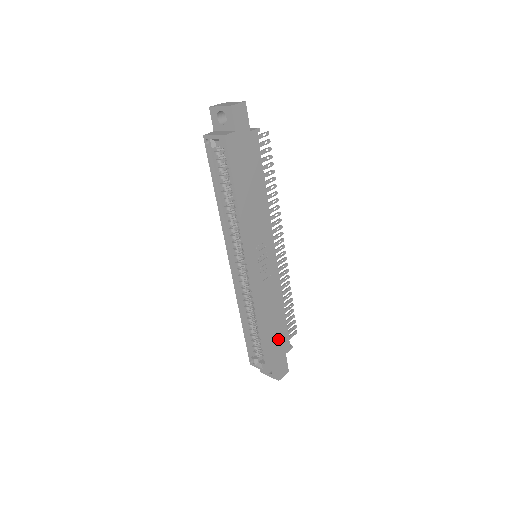
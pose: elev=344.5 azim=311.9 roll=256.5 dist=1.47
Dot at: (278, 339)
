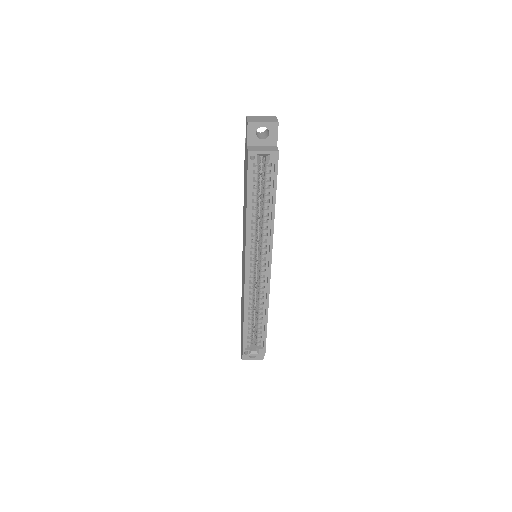
Dot at: occluded
